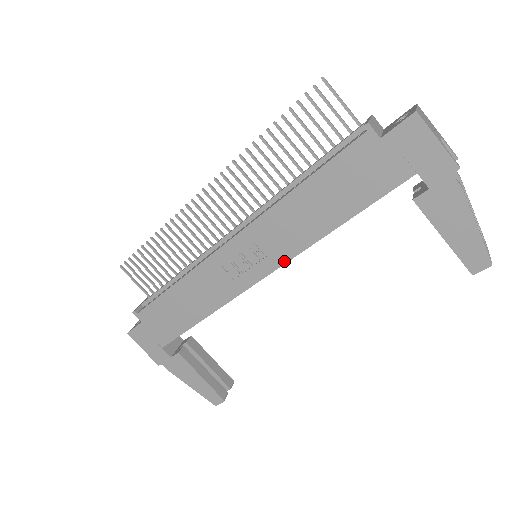
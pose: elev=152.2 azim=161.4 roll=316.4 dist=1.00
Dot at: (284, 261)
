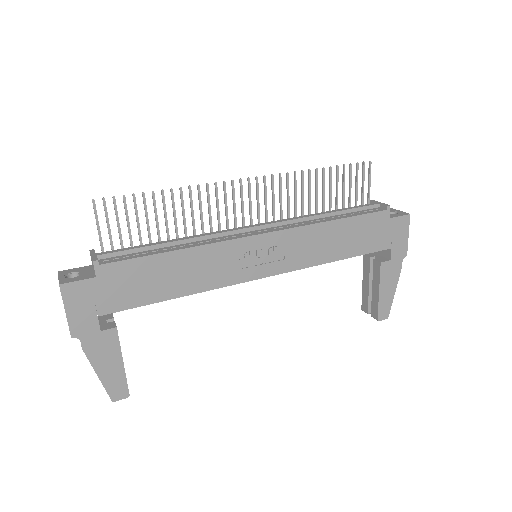
Dot at: (289, 270)
